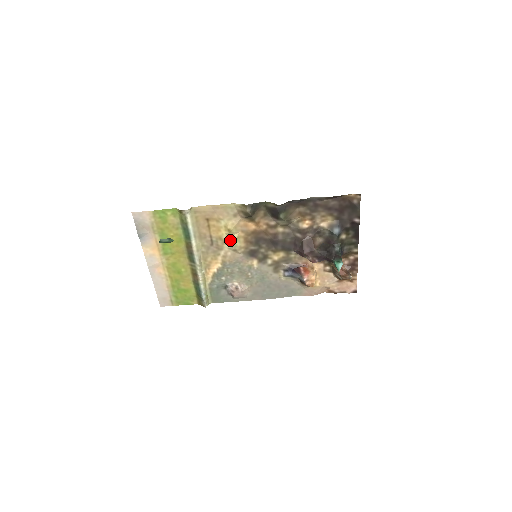
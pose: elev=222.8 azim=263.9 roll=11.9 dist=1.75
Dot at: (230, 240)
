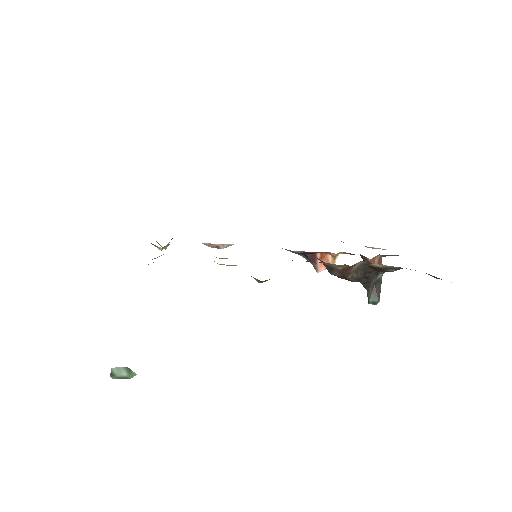
Dot at: (219, 258)
